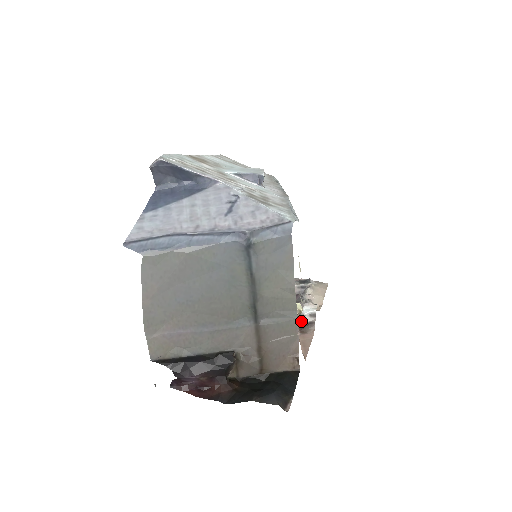
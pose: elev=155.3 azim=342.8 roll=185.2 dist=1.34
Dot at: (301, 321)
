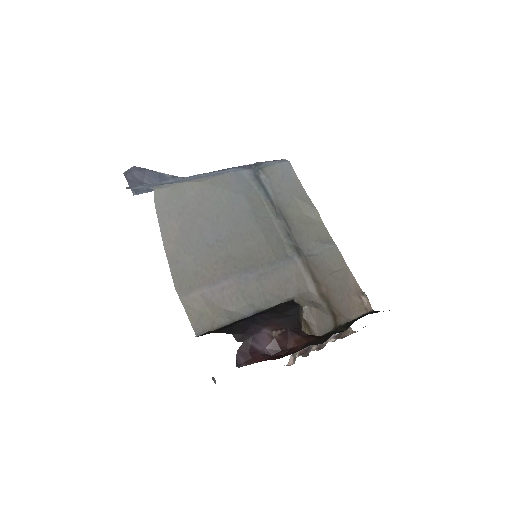
Dot at: occluded
